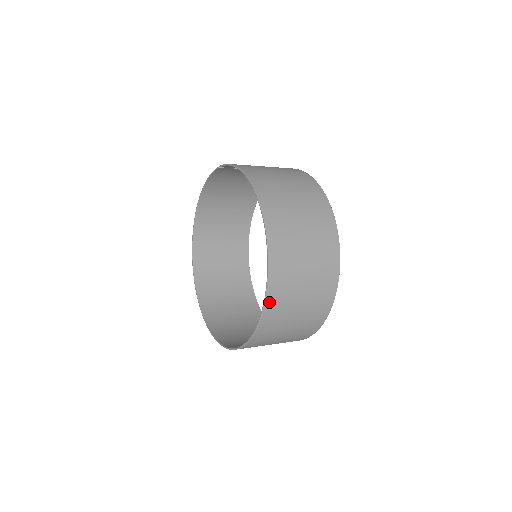
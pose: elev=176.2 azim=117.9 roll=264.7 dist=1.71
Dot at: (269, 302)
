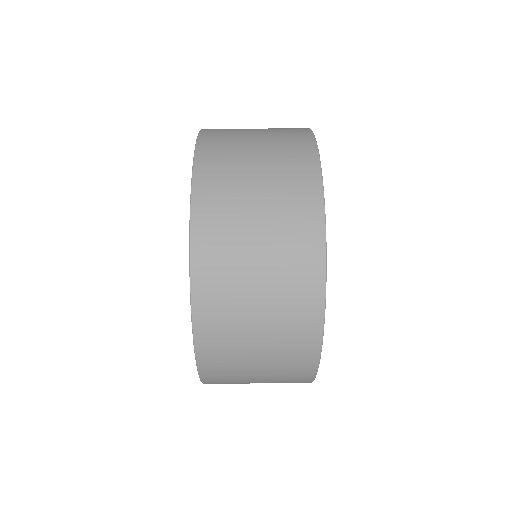
Dot at: (201, 340)
